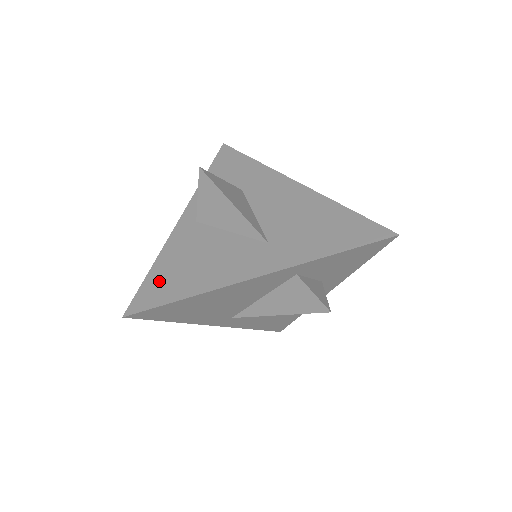
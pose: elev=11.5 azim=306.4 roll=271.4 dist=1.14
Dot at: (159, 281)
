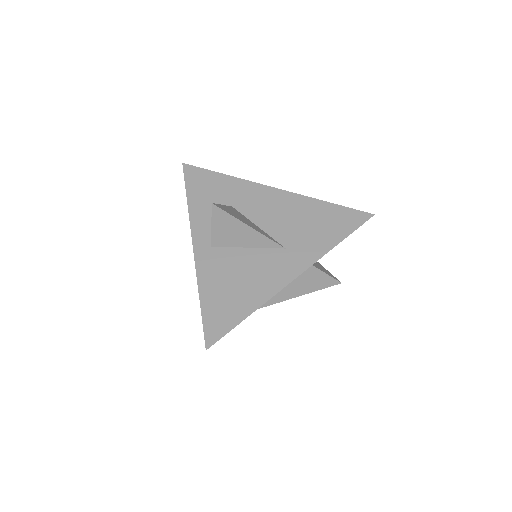
Dot at: (216, 309)
